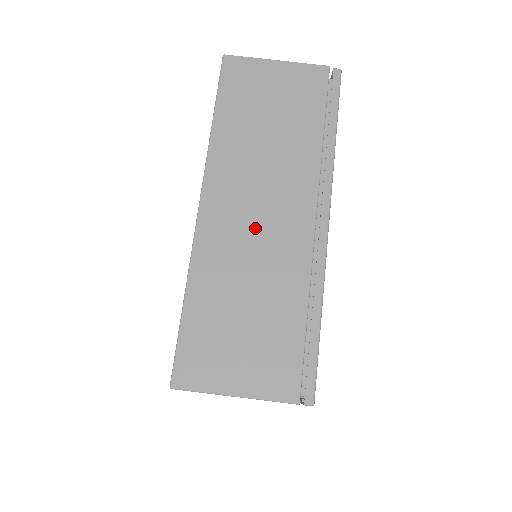
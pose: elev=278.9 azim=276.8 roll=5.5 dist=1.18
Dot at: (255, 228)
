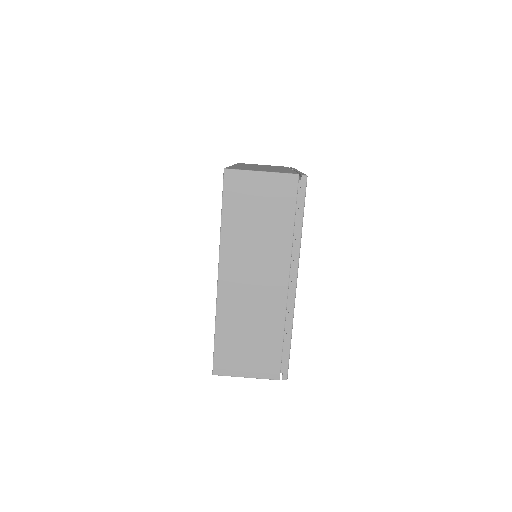
Dot at: (252, 290)
